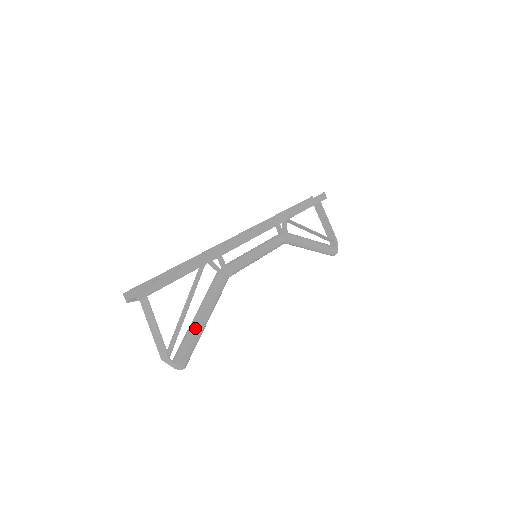
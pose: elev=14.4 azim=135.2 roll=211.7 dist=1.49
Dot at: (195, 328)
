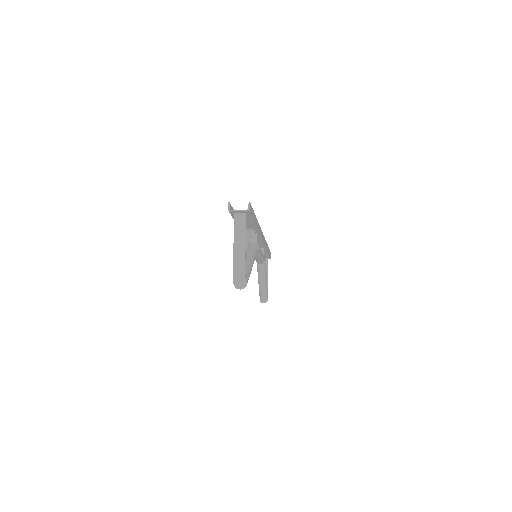
Dot at: (250, 265)
